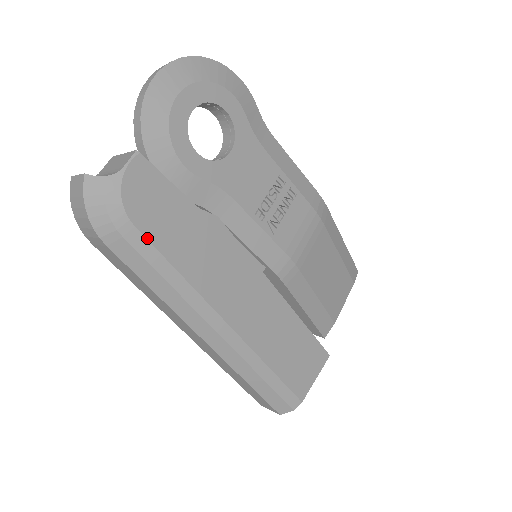
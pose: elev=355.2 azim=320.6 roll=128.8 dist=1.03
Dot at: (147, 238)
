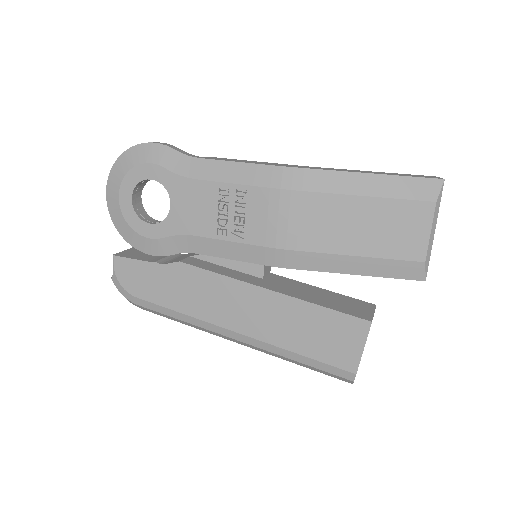
Dot at: (147, 301)
